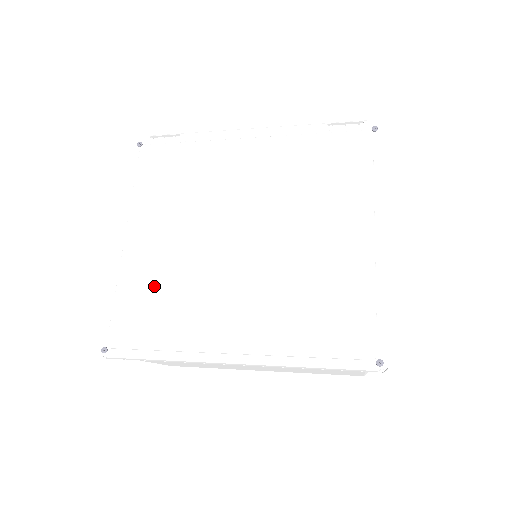
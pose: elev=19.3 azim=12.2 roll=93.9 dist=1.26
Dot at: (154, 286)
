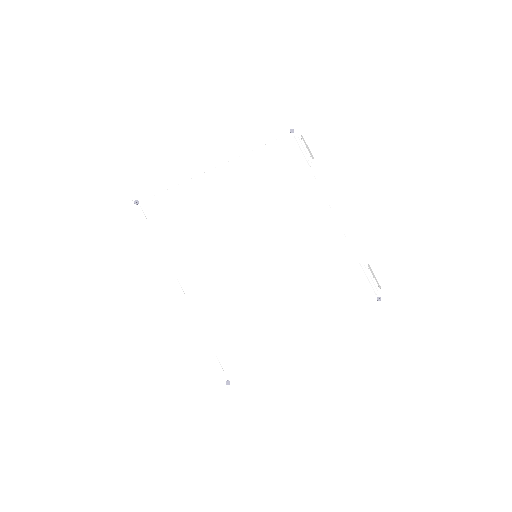
Dot at: (197, 211)
